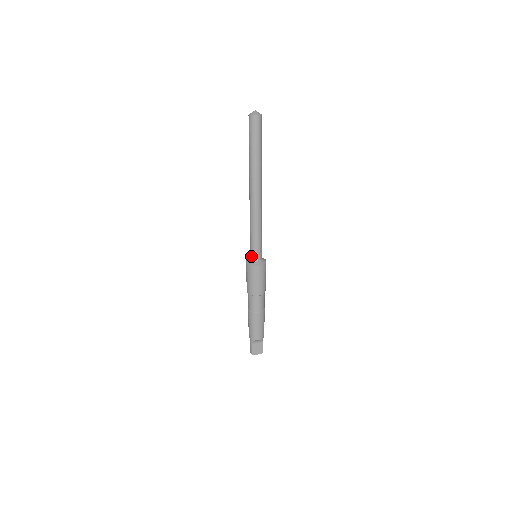
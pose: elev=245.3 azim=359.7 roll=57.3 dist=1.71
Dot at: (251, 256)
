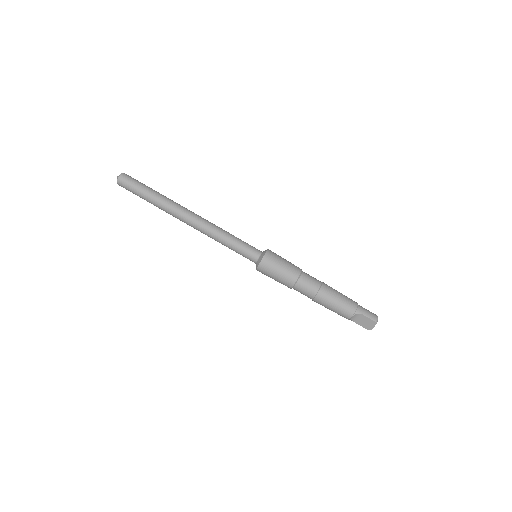
Dot at: occluded
